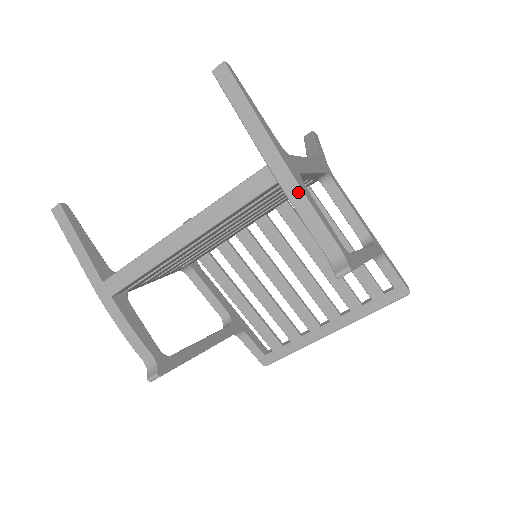
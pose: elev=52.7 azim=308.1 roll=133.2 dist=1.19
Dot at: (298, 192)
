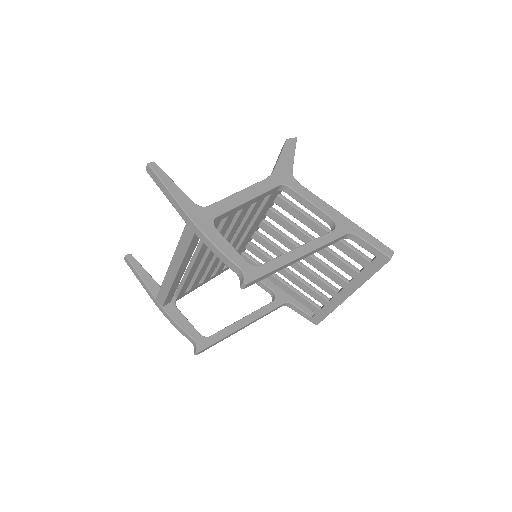
Dot at: (205, 238)
